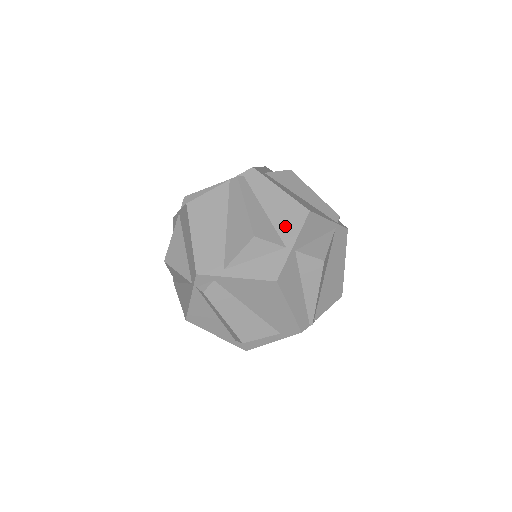
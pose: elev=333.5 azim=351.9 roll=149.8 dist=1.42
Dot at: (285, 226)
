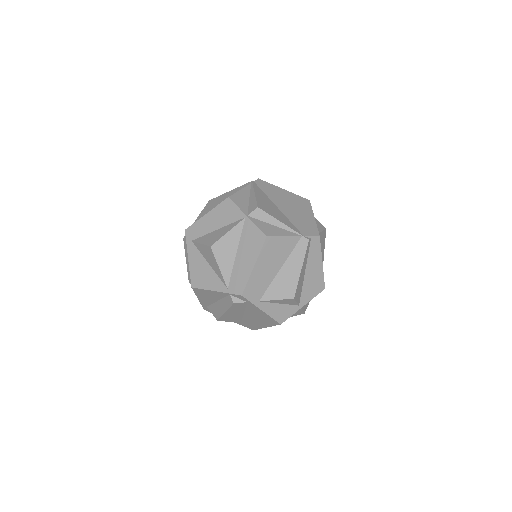
Dot at: (308, 291)
